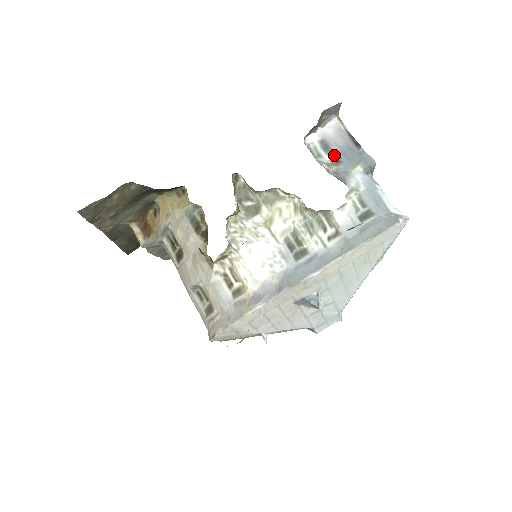
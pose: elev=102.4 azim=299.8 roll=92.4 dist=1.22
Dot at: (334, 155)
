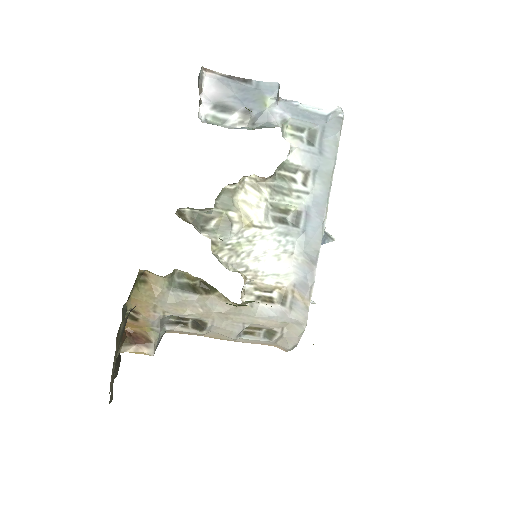
Dot at: (238, 109)
